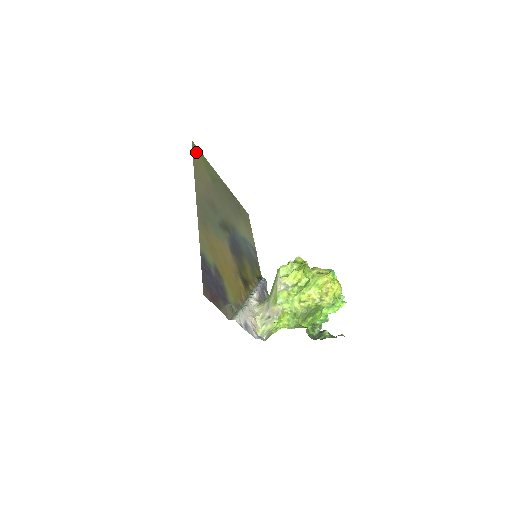
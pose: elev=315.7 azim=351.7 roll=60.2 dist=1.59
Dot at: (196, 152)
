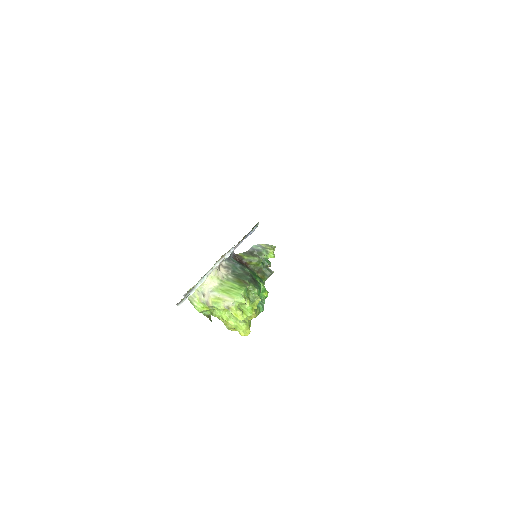
Dot at: occluded
